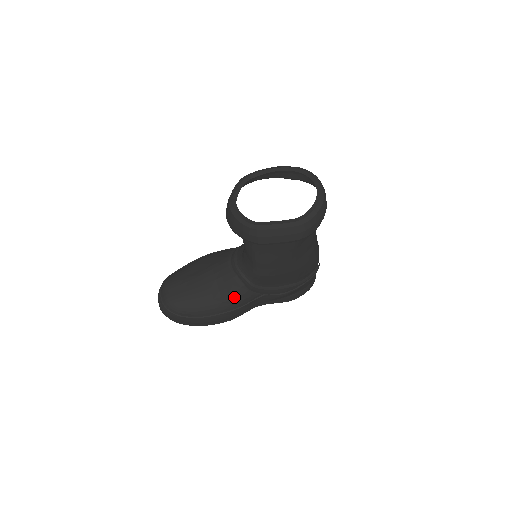
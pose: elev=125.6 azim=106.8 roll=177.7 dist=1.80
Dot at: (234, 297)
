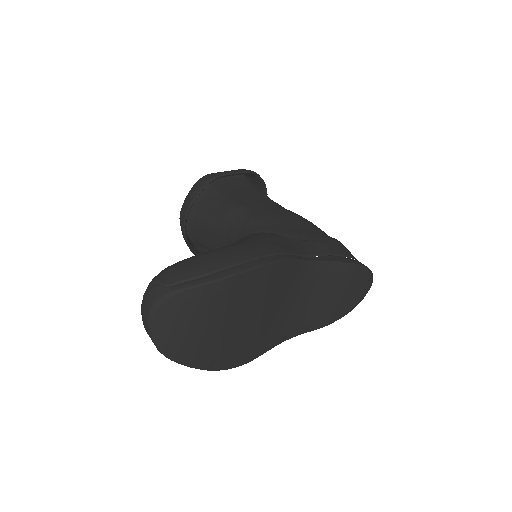
Dot at: (251, 236)
